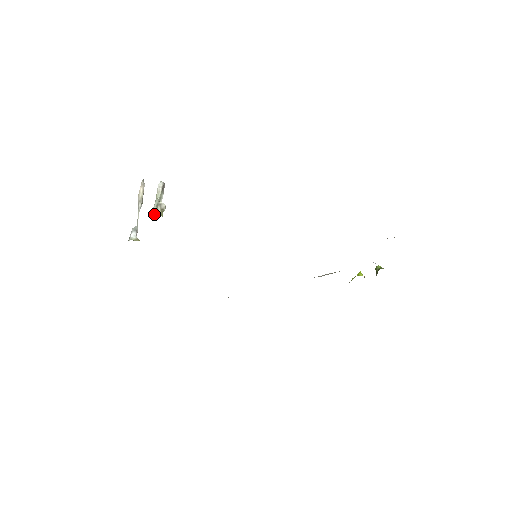
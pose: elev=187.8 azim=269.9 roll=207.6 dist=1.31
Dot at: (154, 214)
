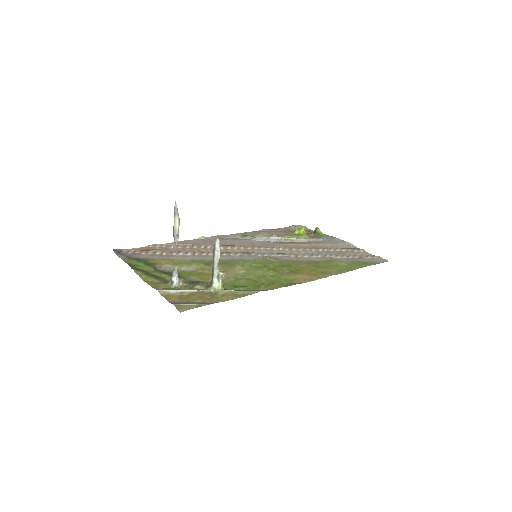
Dot at: (215, 285)
